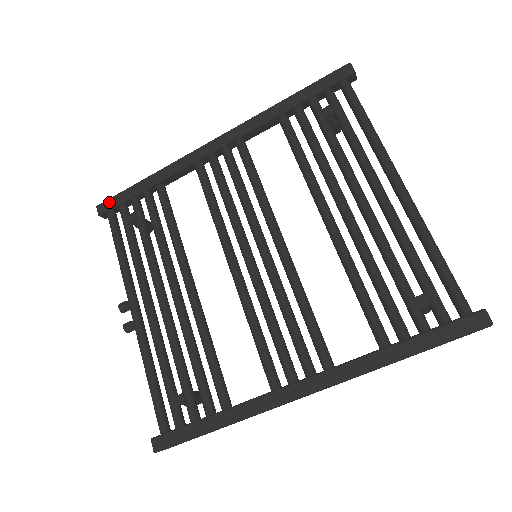
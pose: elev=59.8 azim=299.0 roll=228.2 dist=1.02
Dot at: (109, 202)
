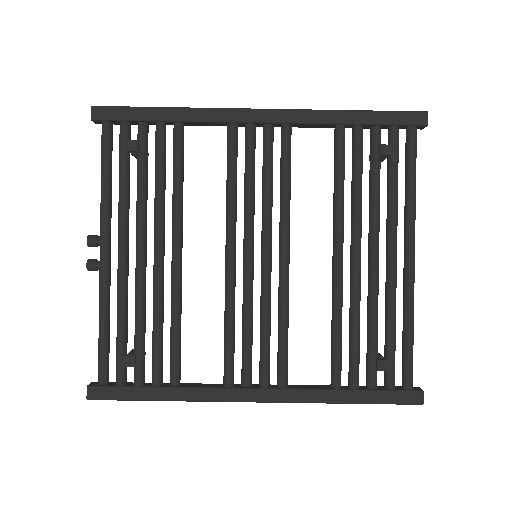
Dot at: (110, 111)
